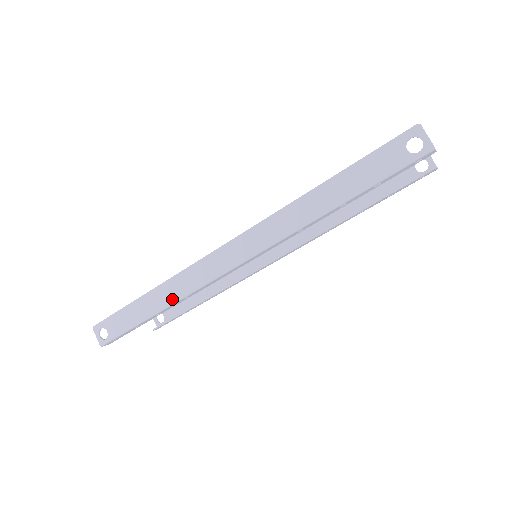
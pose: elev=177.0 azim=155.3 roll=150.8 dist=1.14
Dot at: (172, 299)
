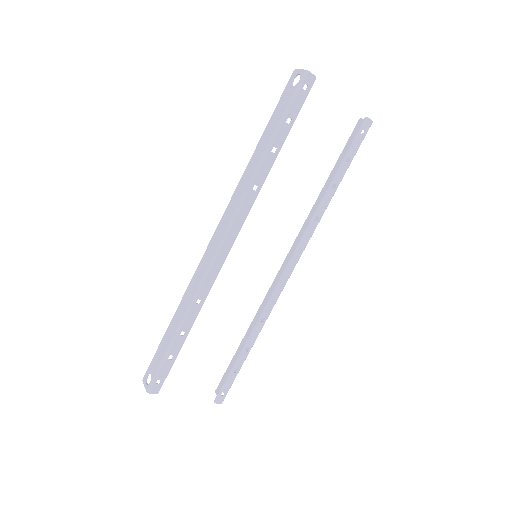
Dot at: (187, 307)
